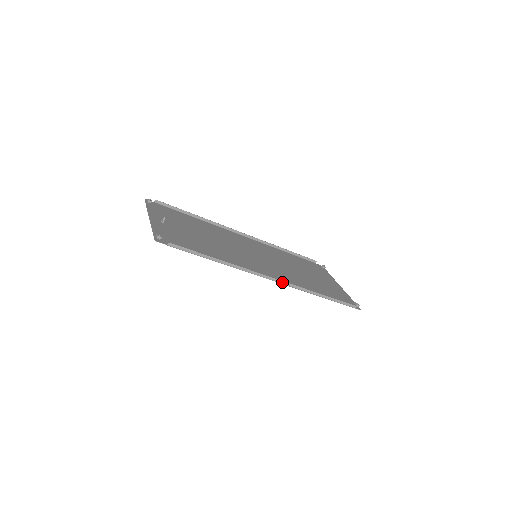
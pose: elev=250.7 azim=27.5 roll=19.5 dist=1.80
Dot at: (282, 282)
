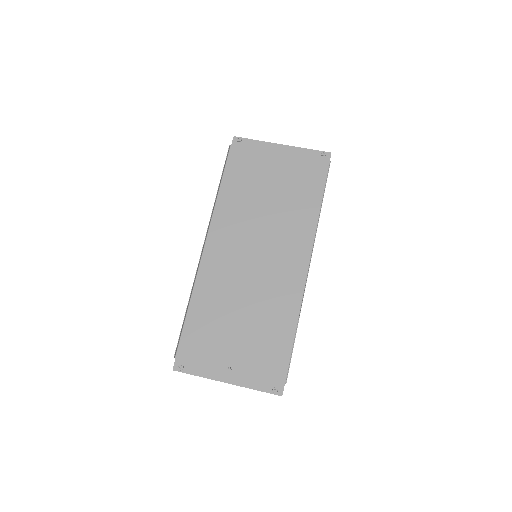
Dot at: occluded
